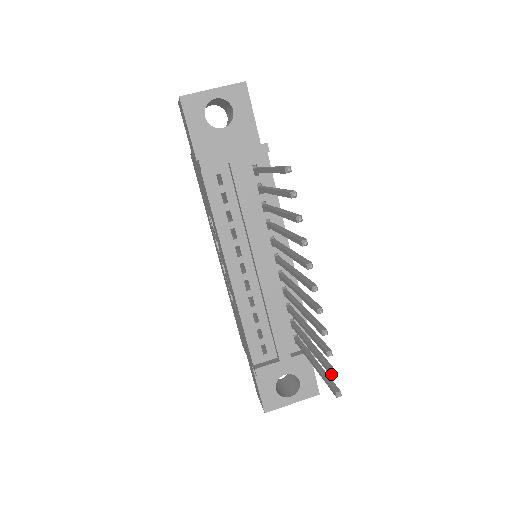
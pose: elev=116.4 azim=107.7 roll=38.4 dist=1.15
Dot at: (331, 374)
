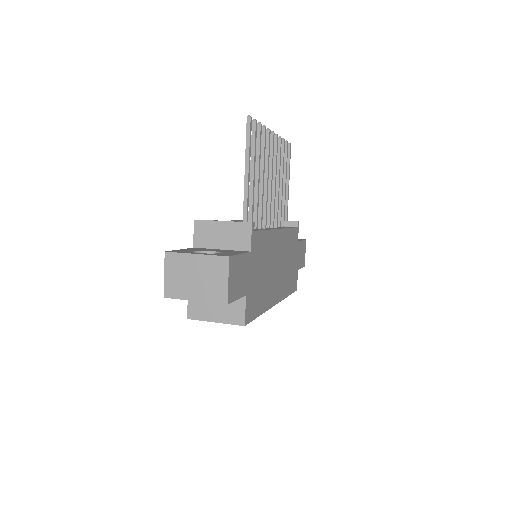
Dot at: (253, 121)
